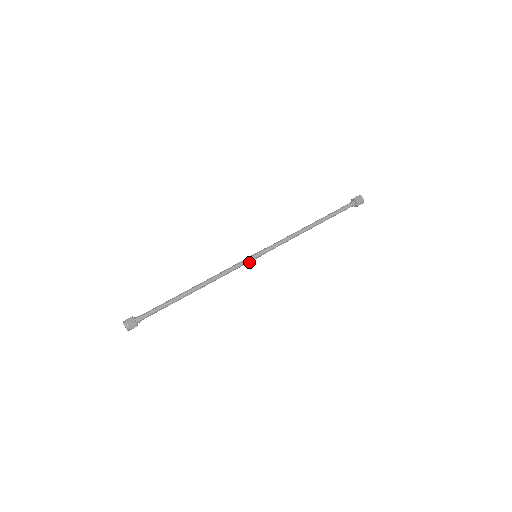
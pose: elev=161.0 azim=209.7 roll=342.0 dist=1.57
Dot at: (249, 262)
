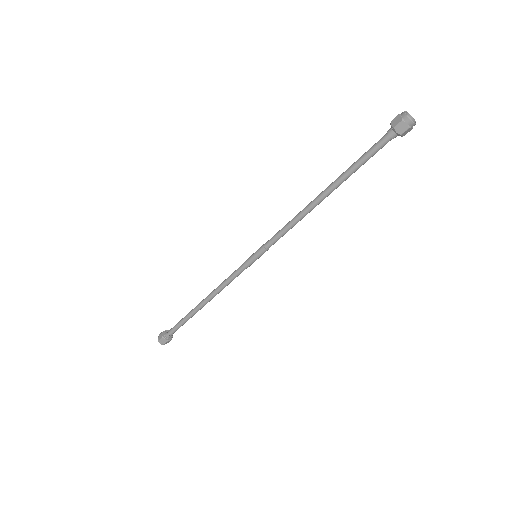
Dot at: (250, 265)
